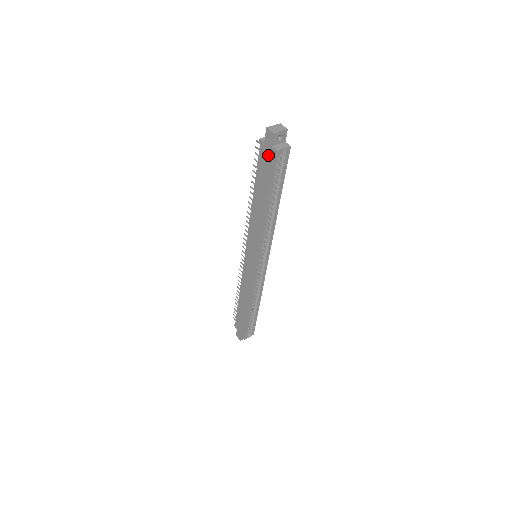
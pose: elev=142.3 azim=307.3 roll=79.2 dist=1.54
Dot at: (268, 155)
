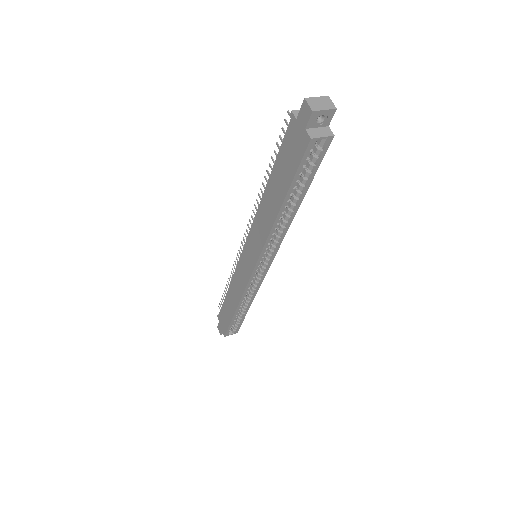
Dot at: (297, 139)
